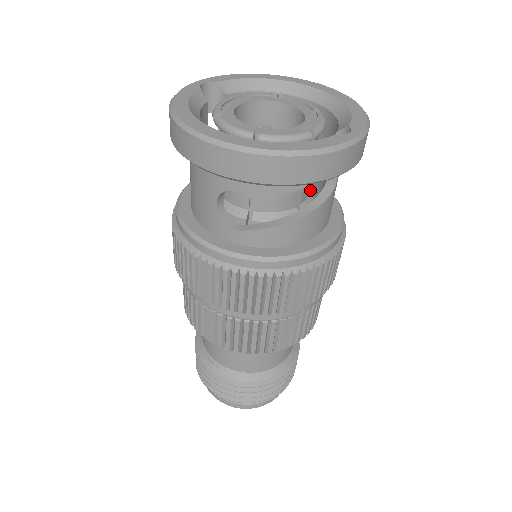
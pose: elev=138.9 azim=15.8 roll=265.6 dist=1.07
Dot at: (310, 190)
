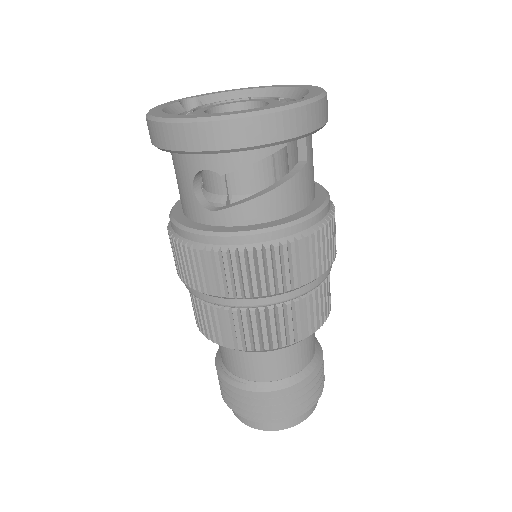
Dot at: occluded
